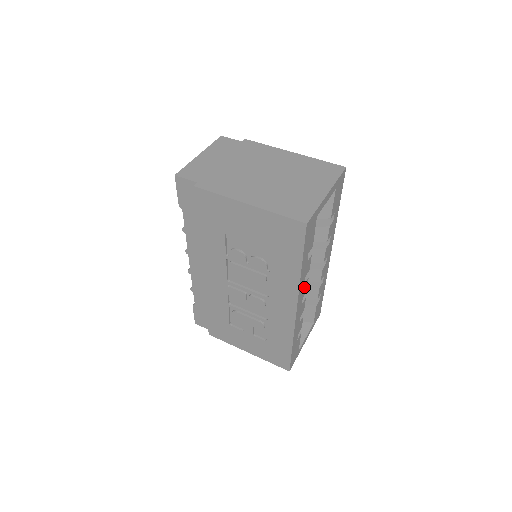
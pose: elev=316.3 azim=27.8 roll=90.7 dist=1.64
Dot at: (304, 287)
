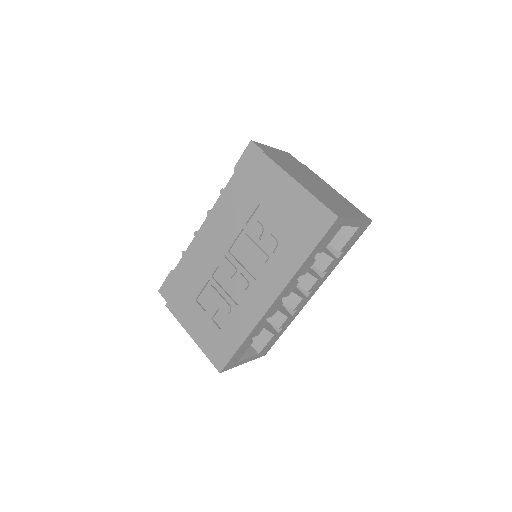
Dot at: (291, 287)
